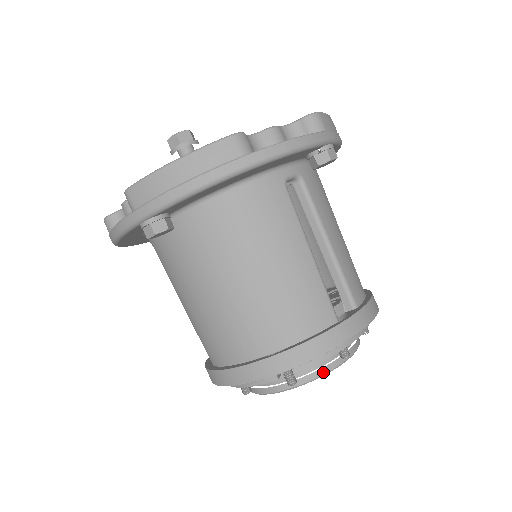
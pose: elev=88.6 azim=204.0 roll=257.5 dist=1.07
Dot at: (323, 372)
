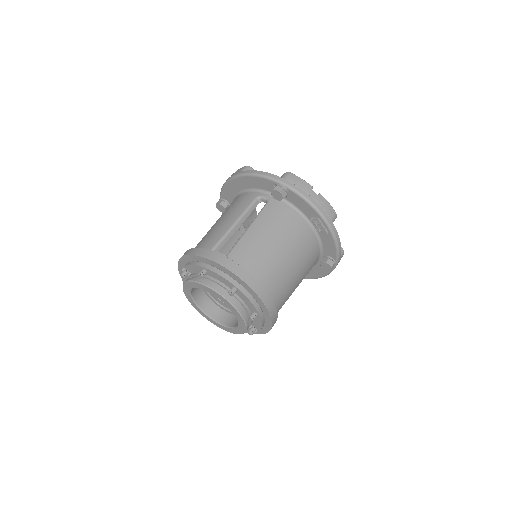
Dot at: (192, 279)
